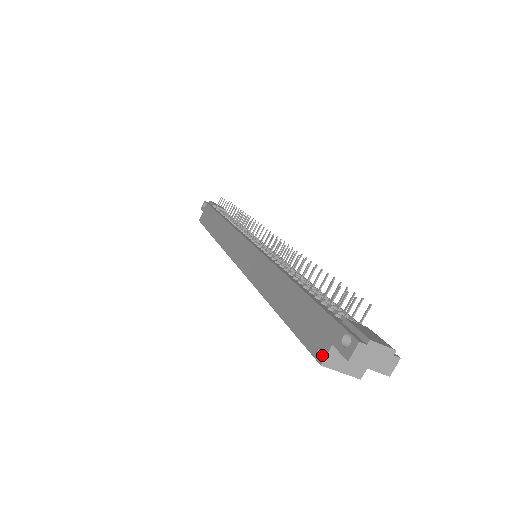
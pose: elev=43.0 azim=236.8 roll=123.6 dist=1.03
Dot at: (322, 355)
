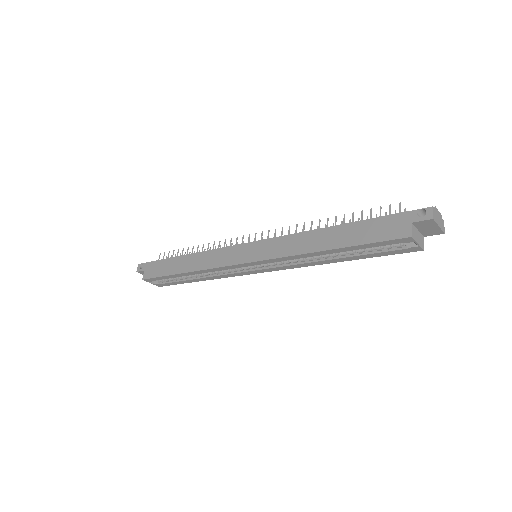
Dot at: (408, 232)
